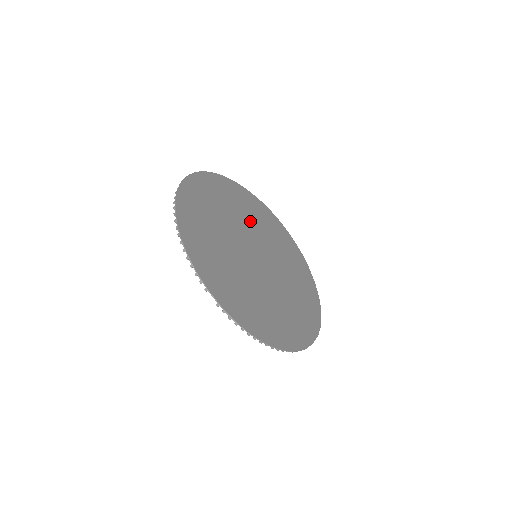
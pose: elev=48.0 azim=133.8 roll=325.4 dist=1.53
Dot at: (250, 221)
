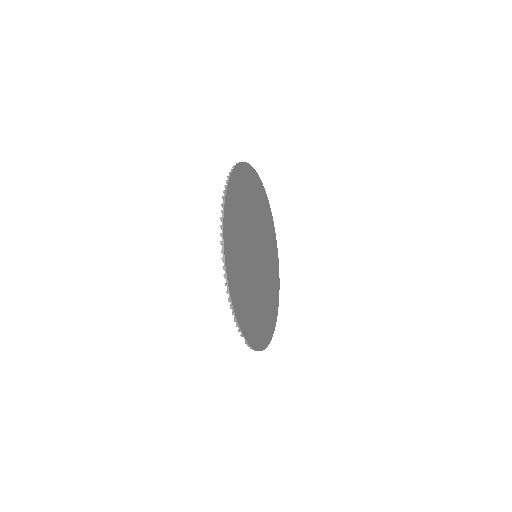
Dot at: (252, 212)
